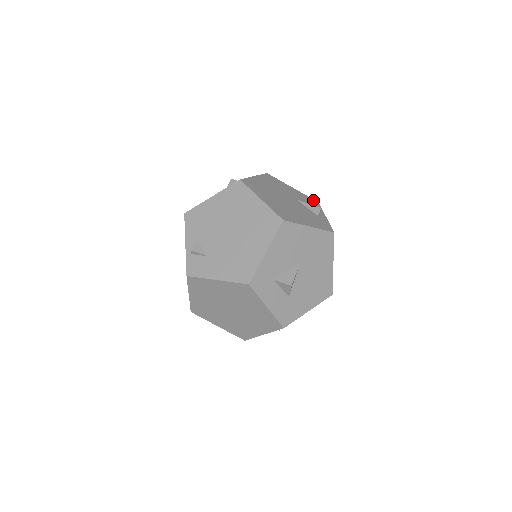
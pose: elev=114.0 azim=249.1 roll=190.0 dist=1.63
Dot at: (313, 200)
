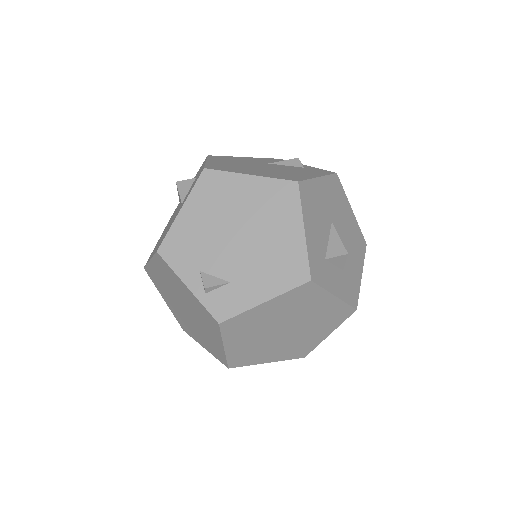
Dot at: (274, 159)
